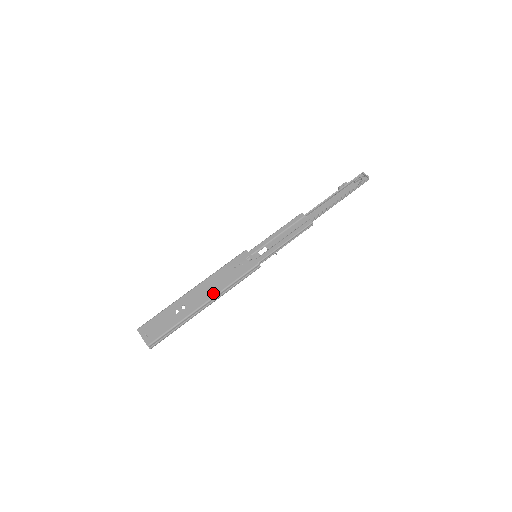
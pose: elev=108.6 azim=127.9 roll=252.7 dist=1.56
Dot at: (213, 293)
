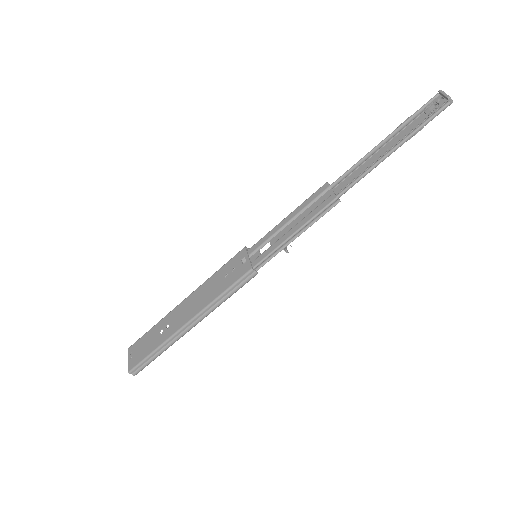
Dot at: (196, 310)
